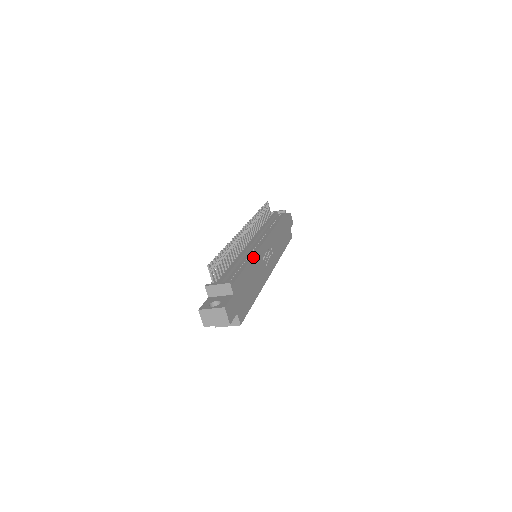
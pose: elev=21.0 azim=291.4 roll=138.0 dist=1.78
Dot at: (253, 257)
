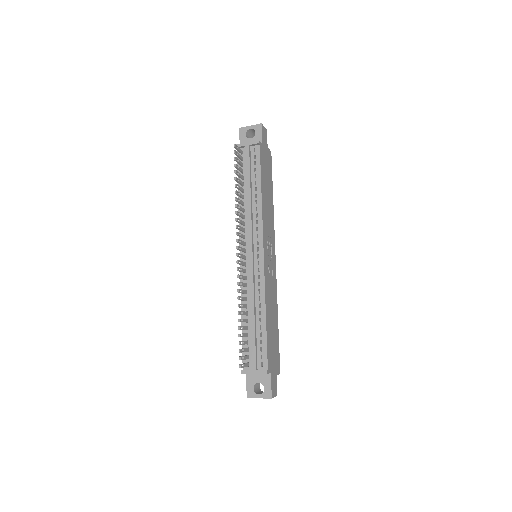
Dot at: (265, 298)
